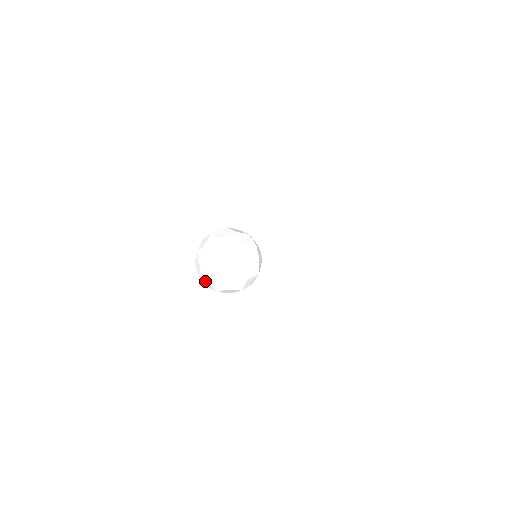
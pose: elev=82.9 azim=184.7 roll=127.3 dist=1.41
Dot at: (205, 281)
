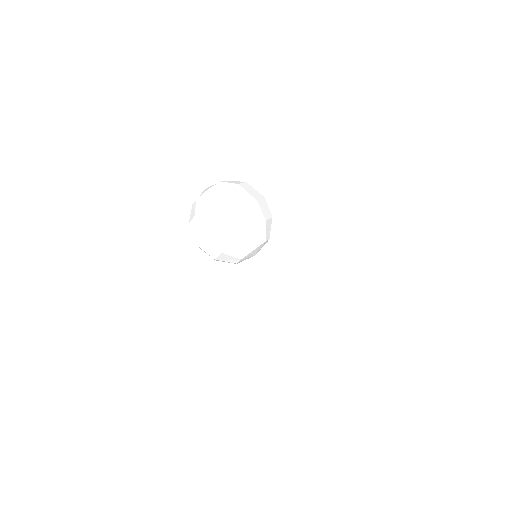
Dot at: occluded
